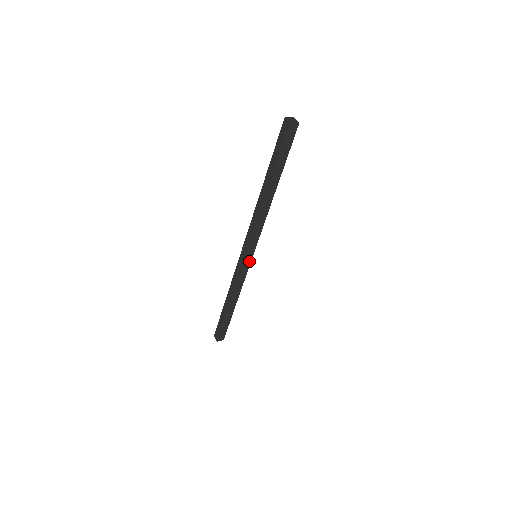
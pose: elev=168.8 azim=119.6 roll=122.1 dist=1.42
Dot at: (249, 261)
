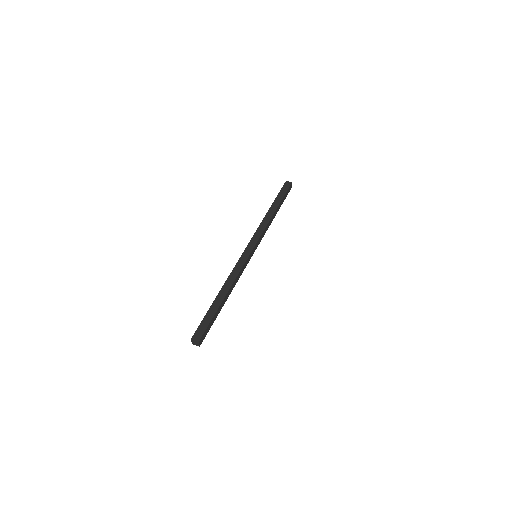
Dot at: (249, 260)
